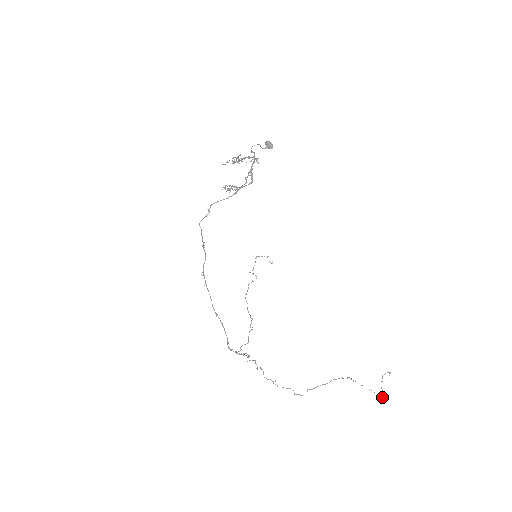
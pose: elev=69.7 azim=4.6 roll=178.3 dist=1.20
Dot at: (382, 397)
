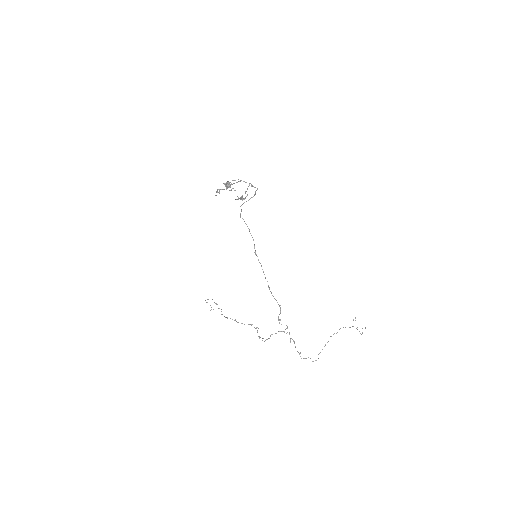
Dot at: occluded
